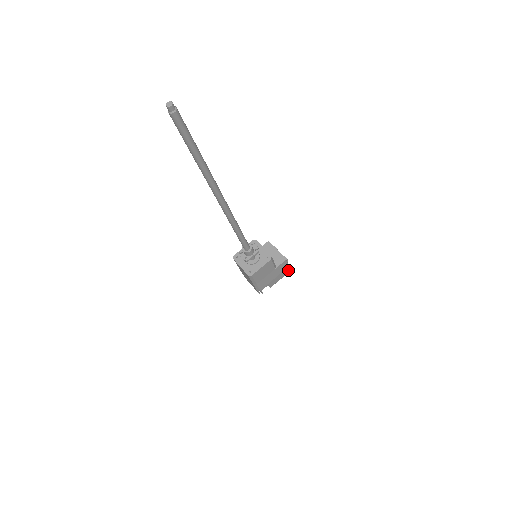
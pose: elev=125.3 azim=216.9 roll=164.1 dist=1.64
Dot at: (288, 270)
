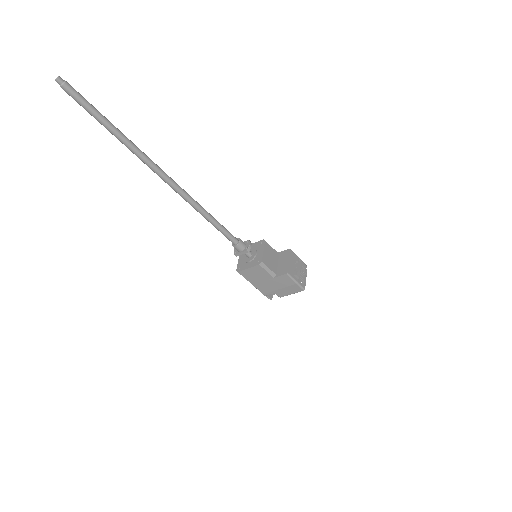
Dot at: (299, 288)
